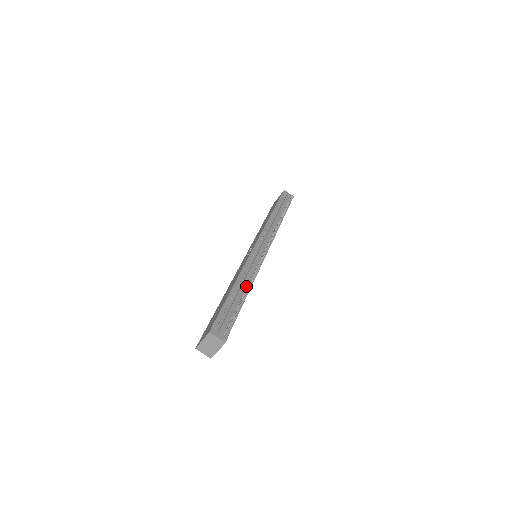
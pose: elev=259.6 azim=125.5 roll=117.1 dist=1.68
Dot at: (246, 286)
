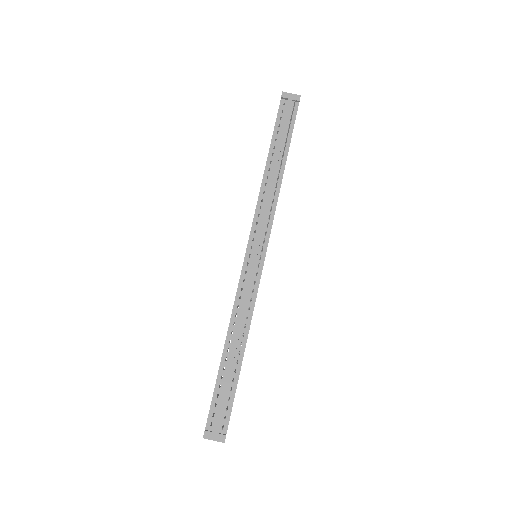
Dot at: (241, 336)
